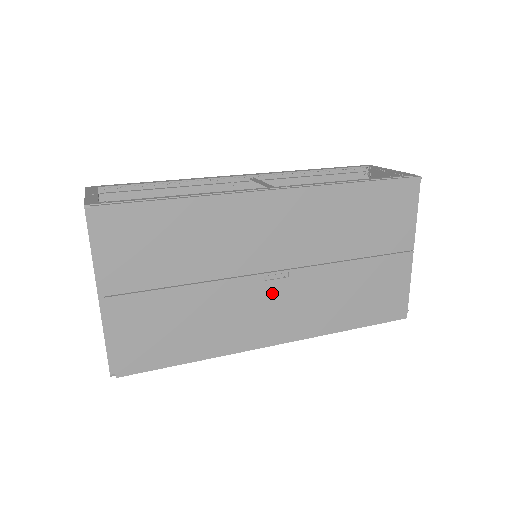
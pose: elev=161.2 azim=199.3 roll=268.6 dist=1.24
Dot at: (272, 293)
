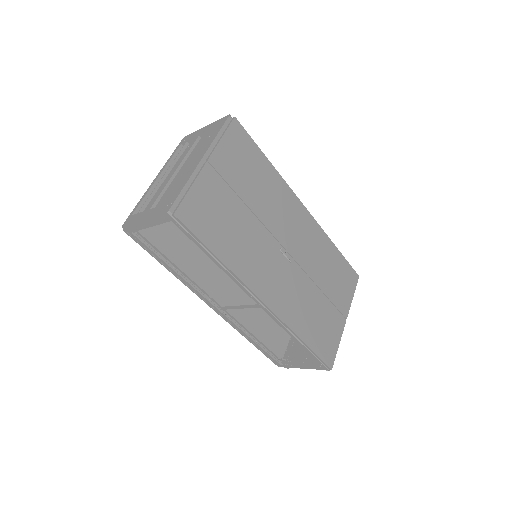
Dot at: (279, 263)
